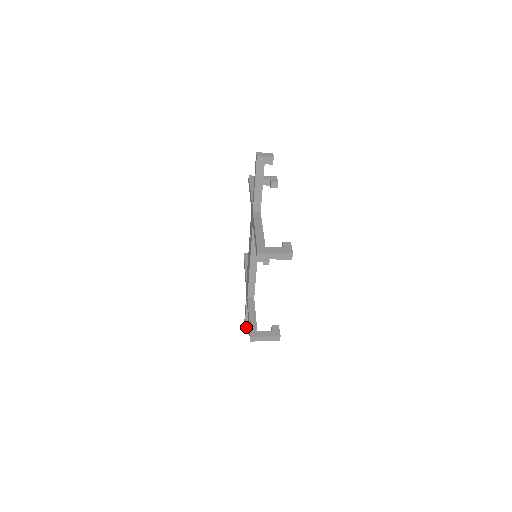
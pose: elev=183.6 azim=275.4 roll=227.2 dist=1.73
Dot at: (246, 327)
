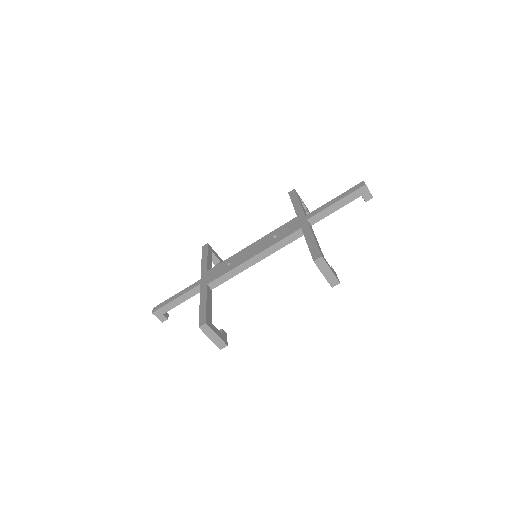
Dot at: (161, 309)
